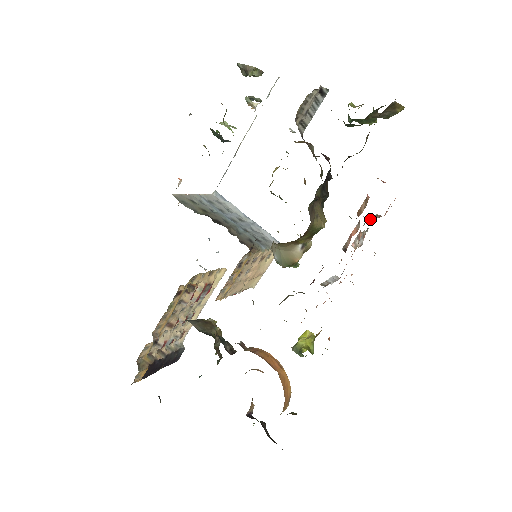
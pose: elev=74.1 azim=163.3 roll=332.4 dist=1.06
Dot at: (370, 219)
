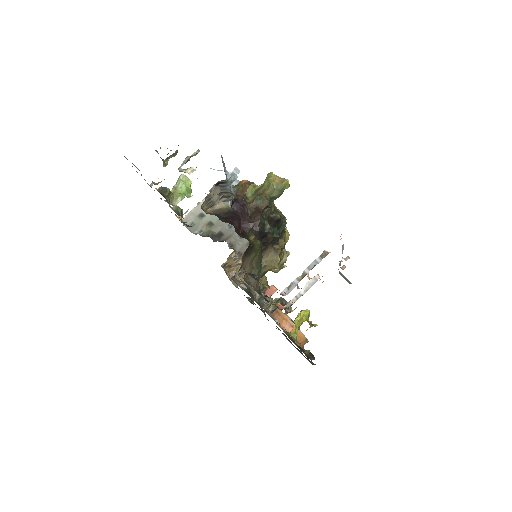
Dot at: (294, 286)
